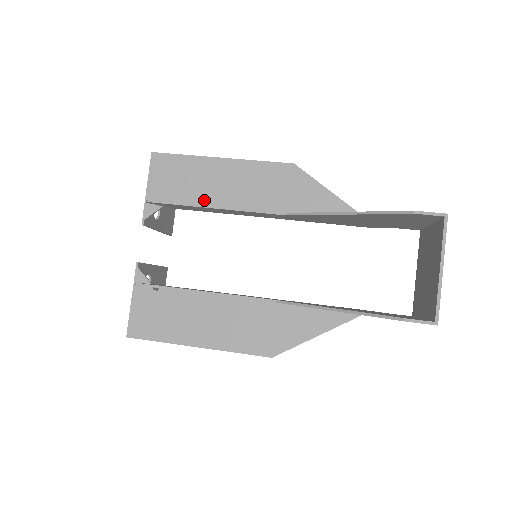
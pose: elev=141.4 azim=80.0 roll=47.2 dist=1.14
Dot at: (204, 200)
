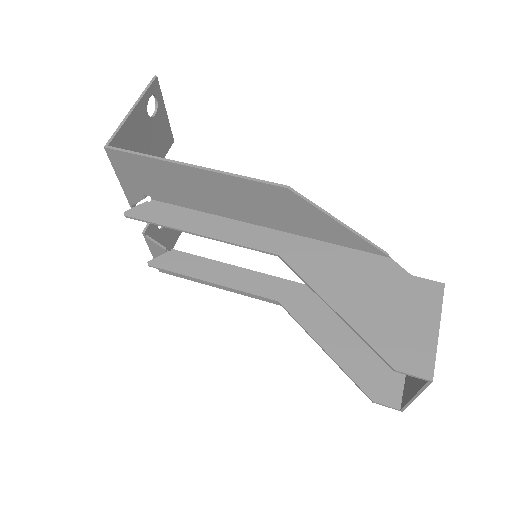
Dot at: (187, 202)
